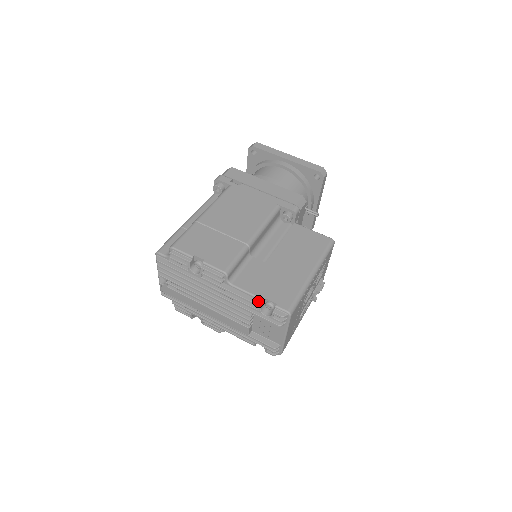
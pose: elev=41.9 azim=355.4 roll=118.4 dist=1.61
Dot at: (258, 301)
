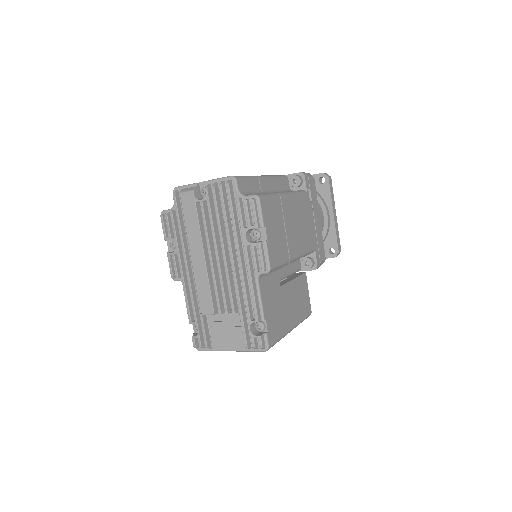
Dot at: (260, 315)
